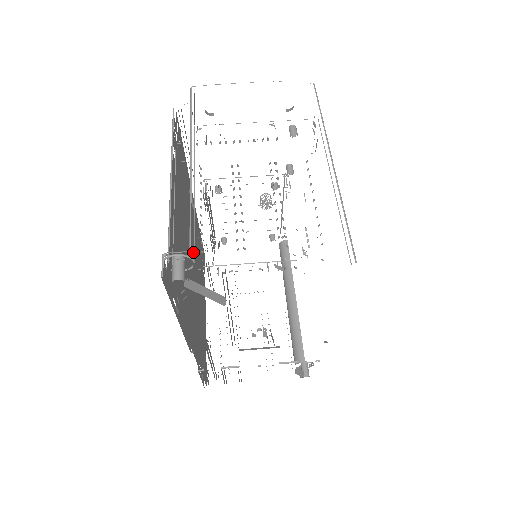
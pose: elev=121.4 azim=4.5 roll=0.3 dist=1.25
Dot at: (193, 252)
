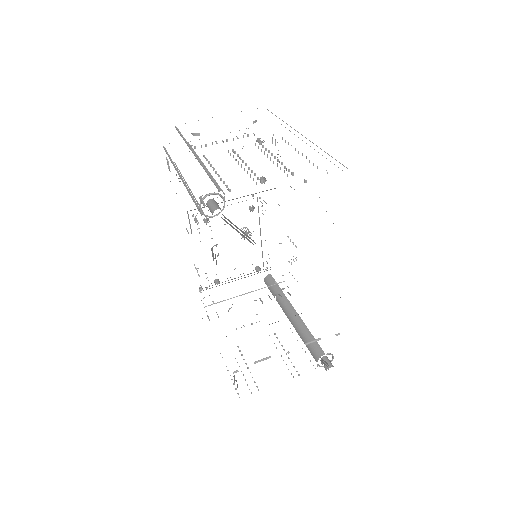
Dot at: occluded
